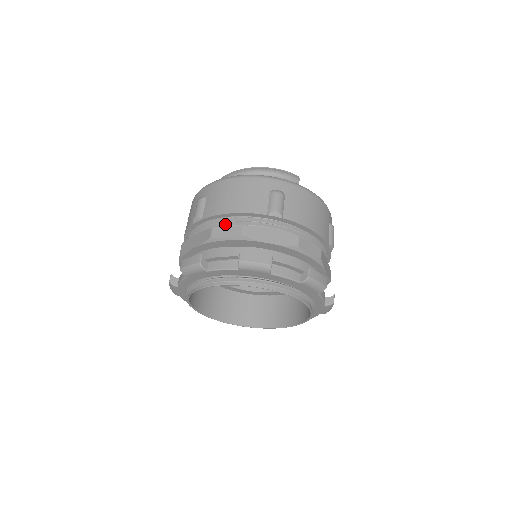
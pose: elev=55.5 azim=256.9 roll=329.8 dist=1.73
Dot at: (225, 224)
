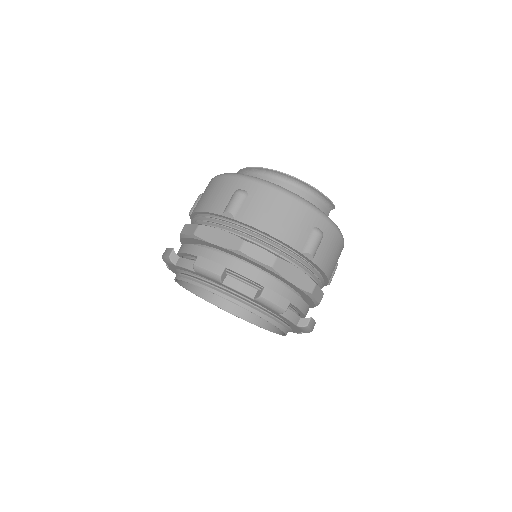
Dot at: (258, 241)
